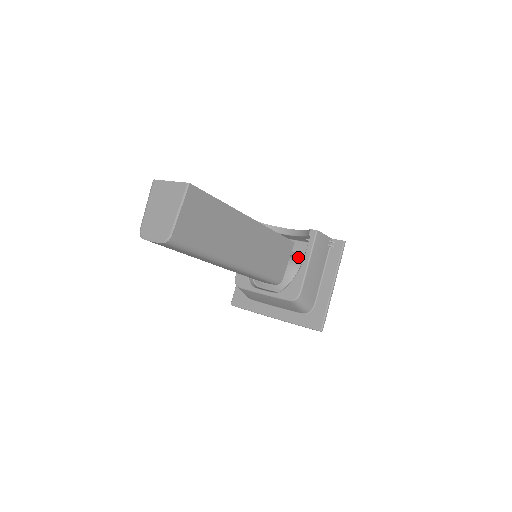
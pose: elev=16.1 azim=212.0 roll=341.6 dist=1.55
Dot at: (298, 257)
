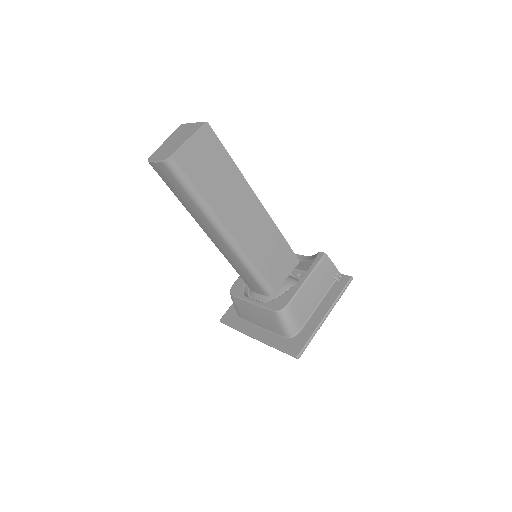
Dot at: occluded
